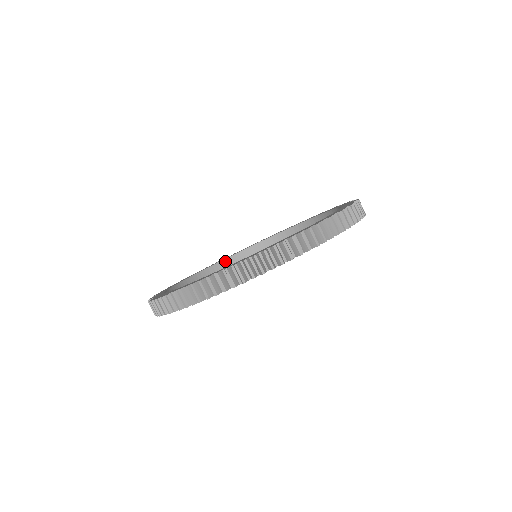
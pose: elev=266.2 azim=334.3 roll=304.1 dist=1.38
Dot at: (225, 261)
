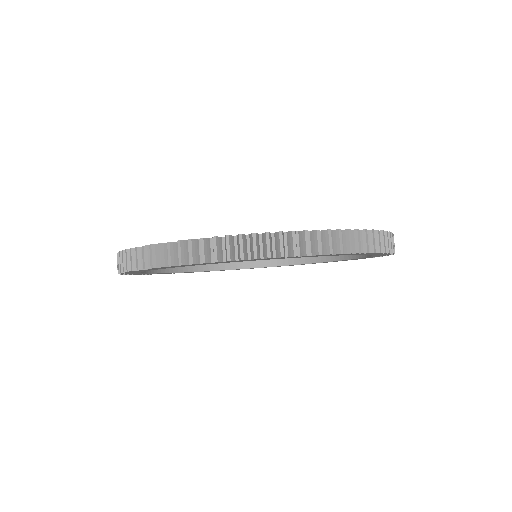
Dot at: occluded
